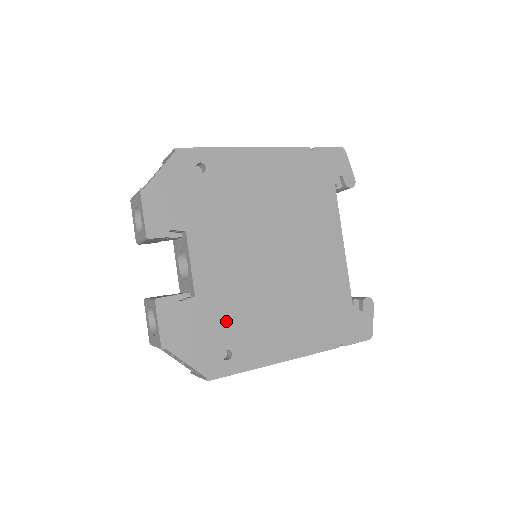
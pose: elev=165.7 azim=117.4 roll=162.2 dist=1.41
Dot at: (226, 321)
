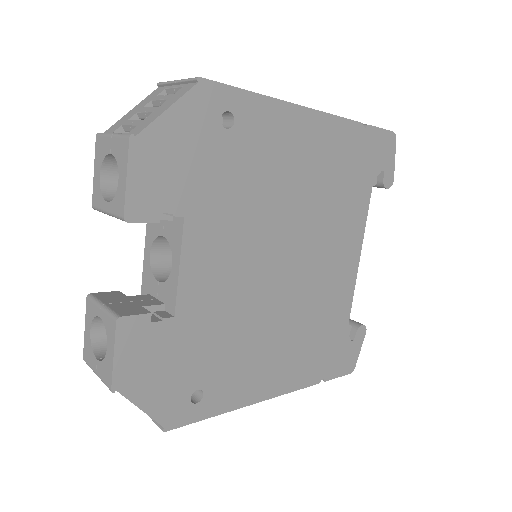
Dot at: (207, 351)
